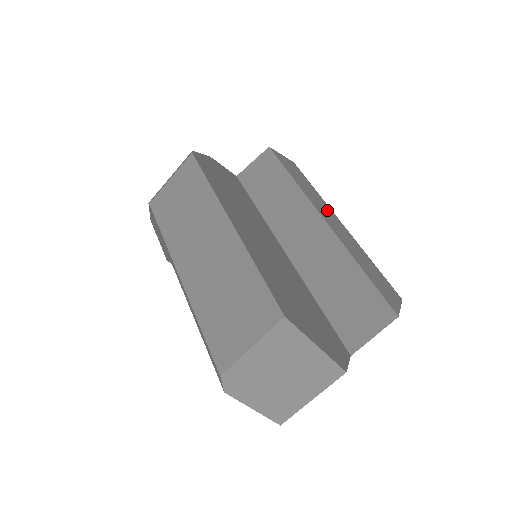
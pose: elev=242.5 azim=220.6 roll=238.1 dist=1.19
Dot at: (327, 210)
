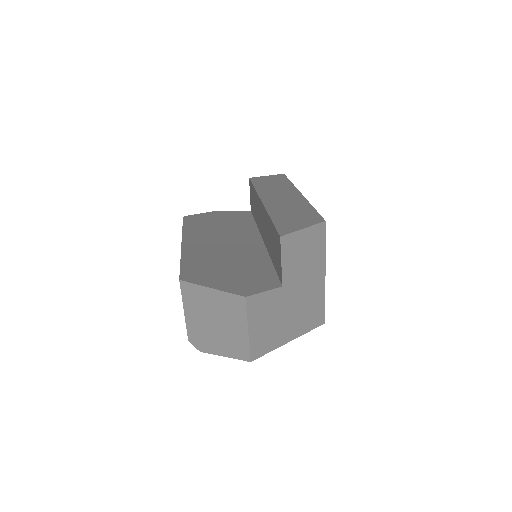
Dot at: (285, 192)
